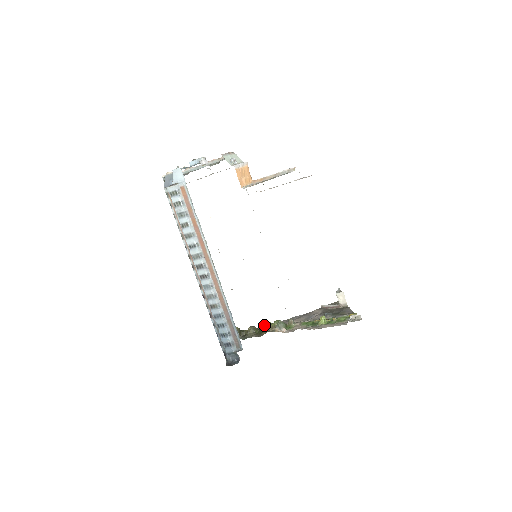
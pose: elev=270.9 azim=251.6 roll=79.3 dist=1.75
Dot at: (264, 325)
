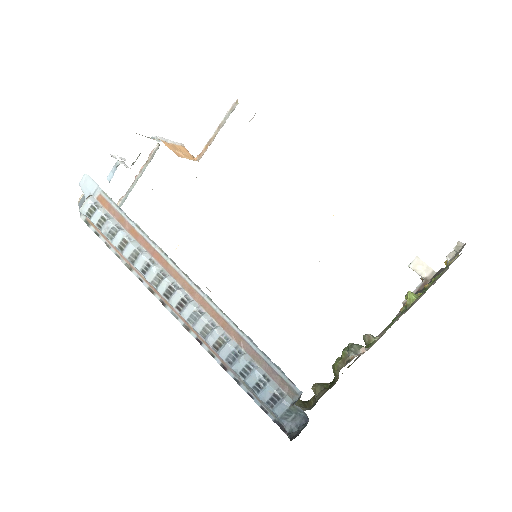
Dot at: occluded
